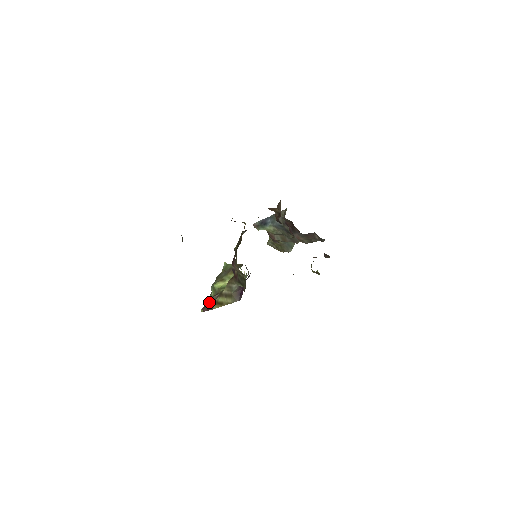
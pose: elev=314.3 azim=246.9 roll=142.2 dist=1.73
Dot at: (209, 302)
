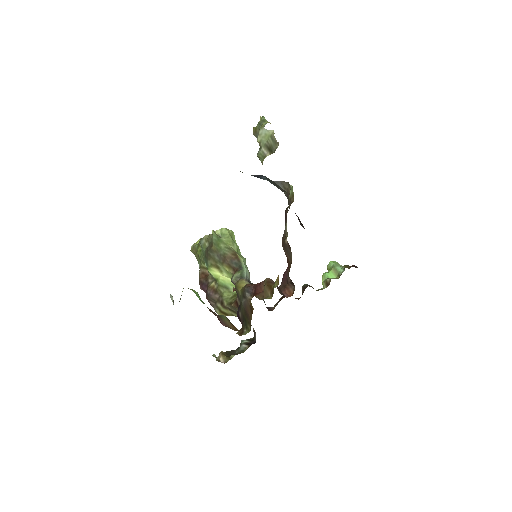
Dot at: (210, 301)
